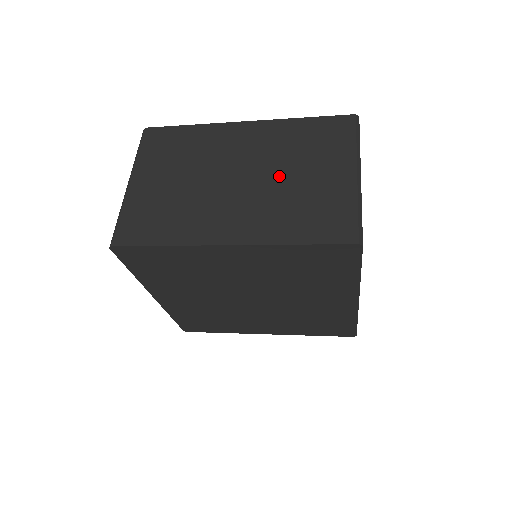
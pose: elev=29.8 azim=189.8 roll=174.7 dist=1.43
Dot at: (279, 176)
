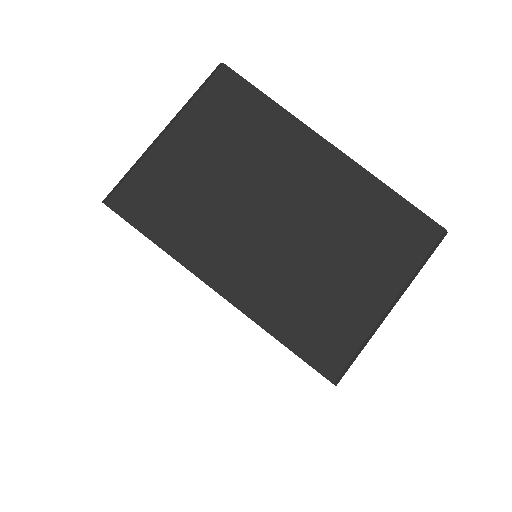
Dot at: (317, 248)
